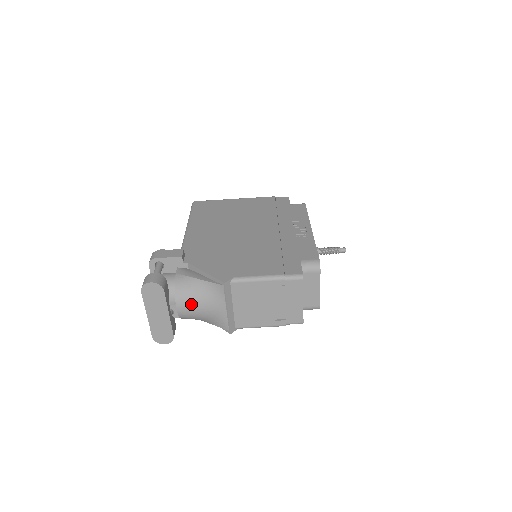
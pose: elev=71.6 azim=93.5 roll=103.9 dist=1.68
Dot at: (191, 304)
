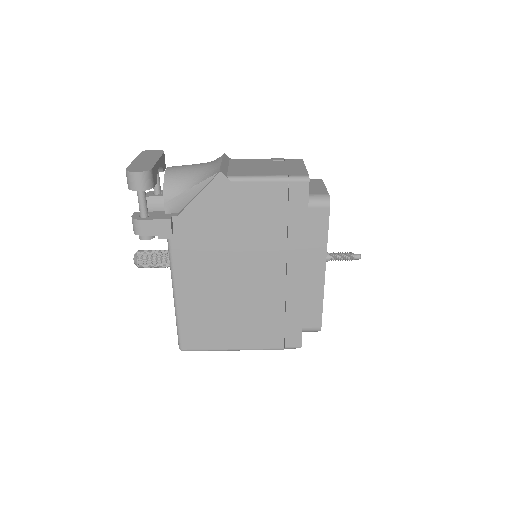
Dot at: (184, 166)
